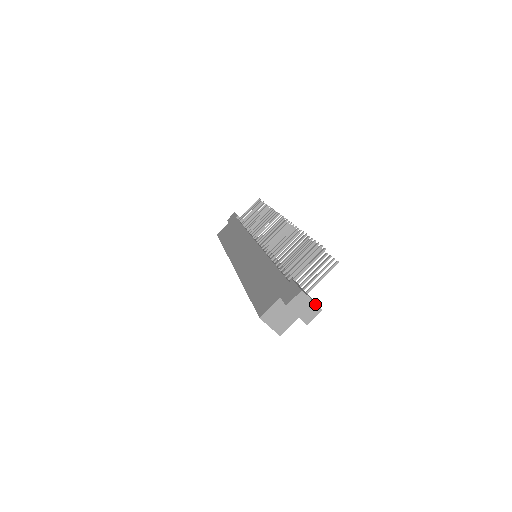
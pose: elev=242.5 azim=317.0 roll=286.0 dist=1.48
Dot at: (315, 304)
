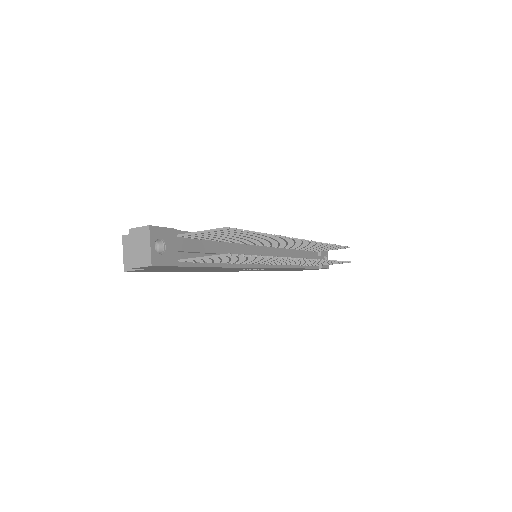
Dot at: (150, 252)
